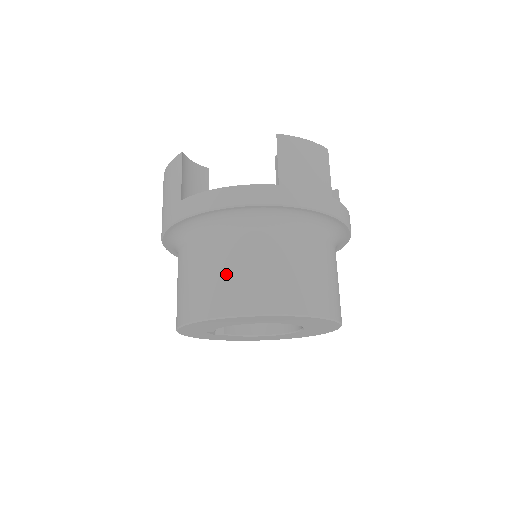
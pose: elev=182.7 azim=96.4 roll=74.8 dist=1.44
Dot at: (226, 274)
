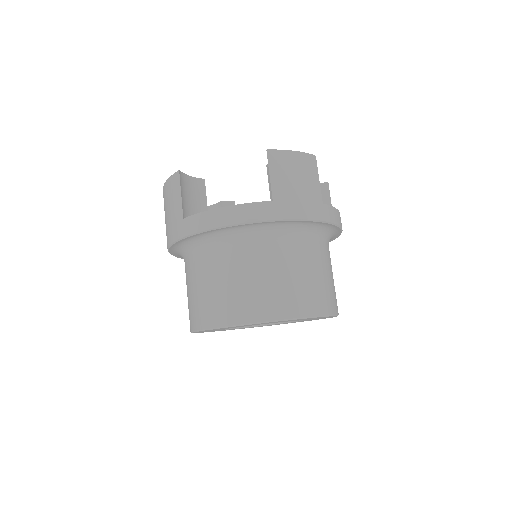
Dot at: (232, 286)
